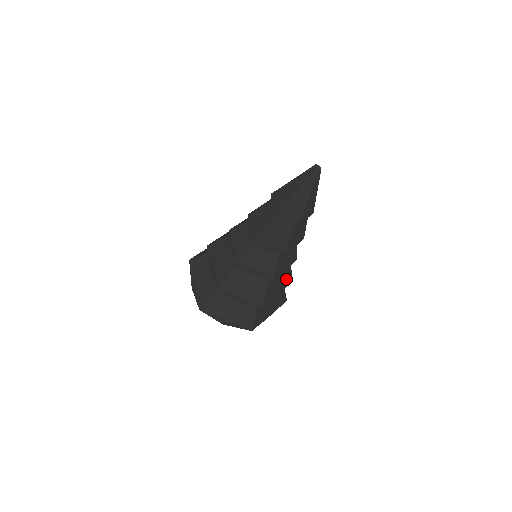
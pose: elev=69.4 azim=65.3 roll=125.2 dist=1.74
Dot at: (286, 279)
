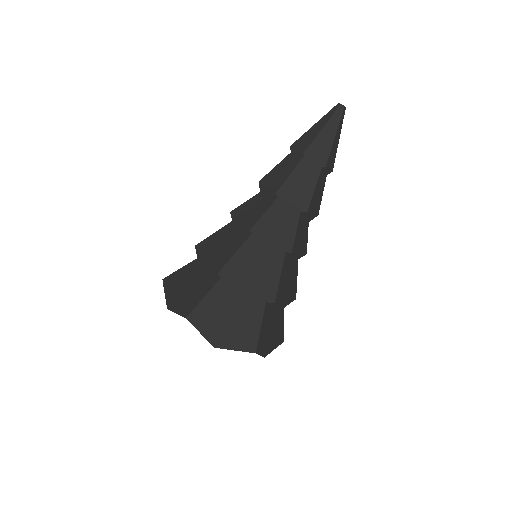
Dot at: (293, 285)
